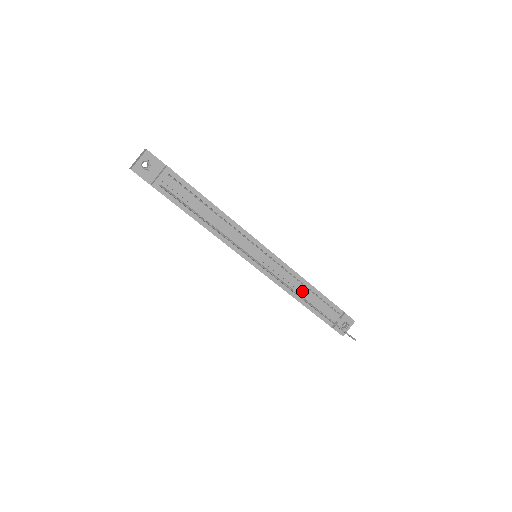
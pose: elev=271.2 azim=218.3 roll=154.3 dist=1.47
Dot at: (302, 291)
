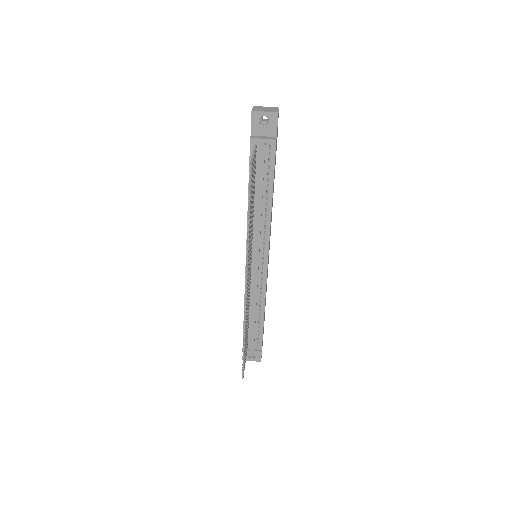
Dot at: (254, 310)
